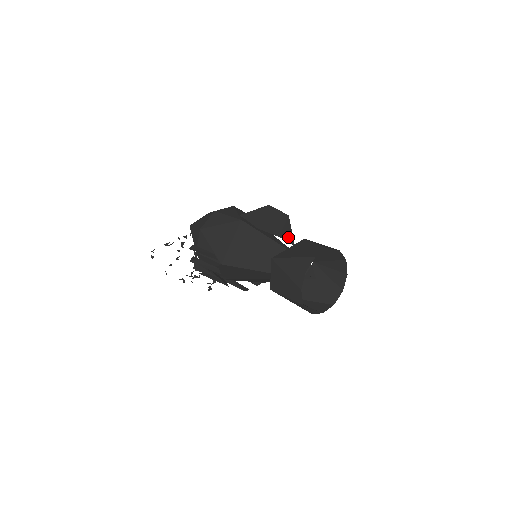
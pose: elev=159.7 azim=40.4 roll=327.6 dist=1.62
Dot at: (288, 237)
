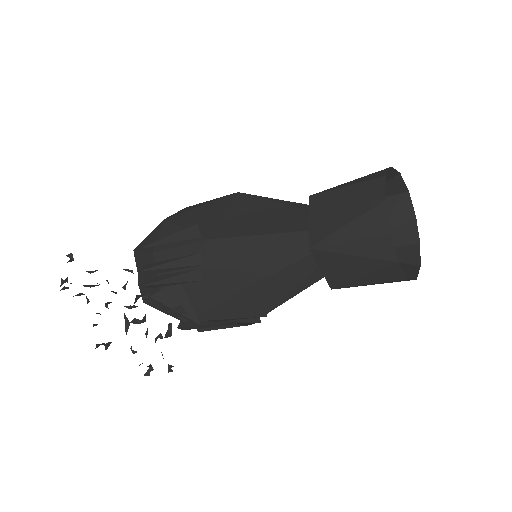
Dot at: occluded
